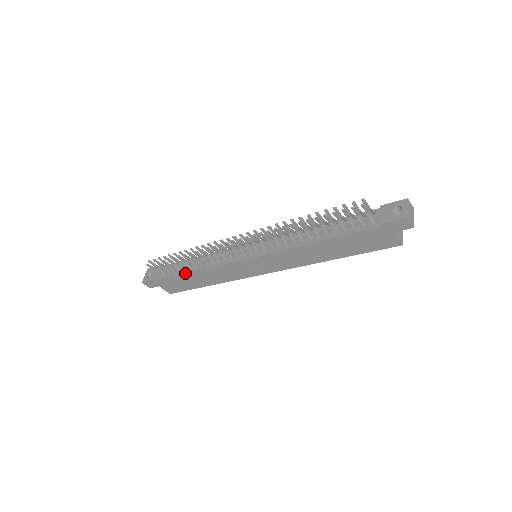
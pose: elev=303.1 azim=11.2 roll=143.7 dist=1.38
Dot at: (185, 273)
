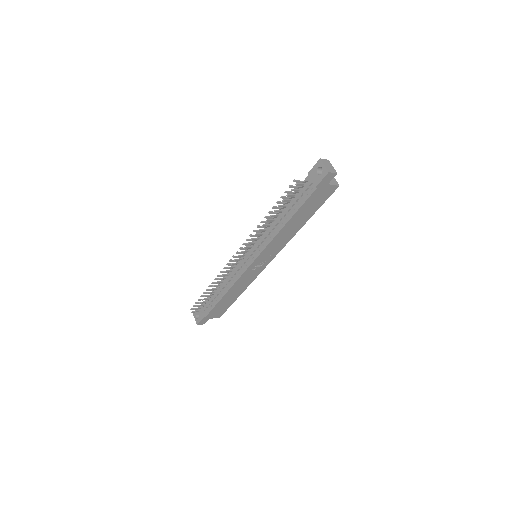
Dot at: (220, 299)
